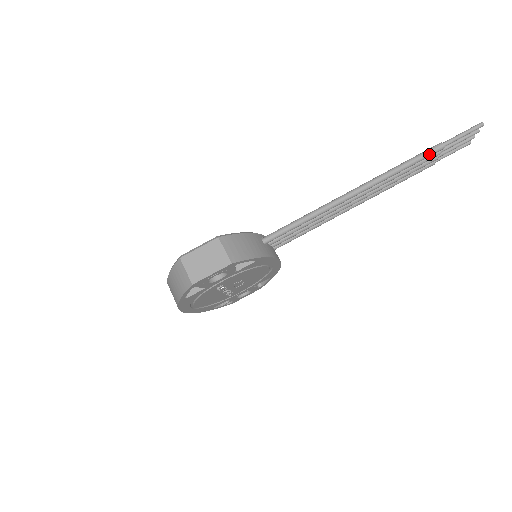
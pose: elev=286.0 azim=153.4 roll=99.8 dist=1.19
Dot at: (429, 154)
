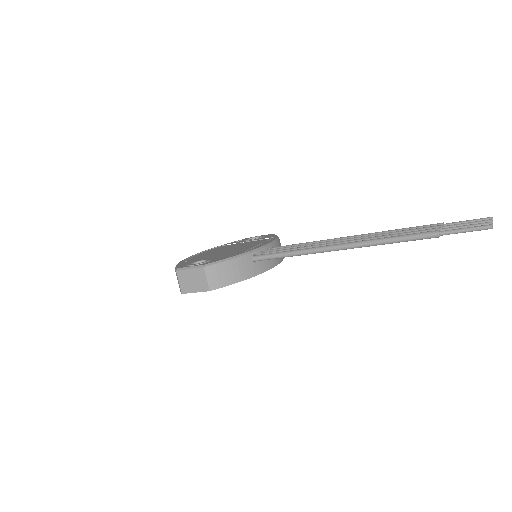
Dot at: (421, 239)
